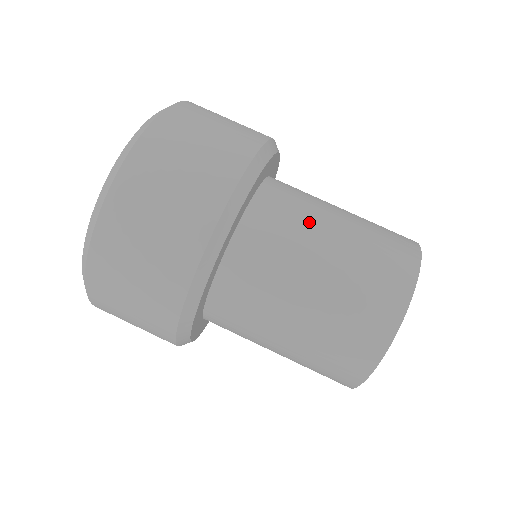
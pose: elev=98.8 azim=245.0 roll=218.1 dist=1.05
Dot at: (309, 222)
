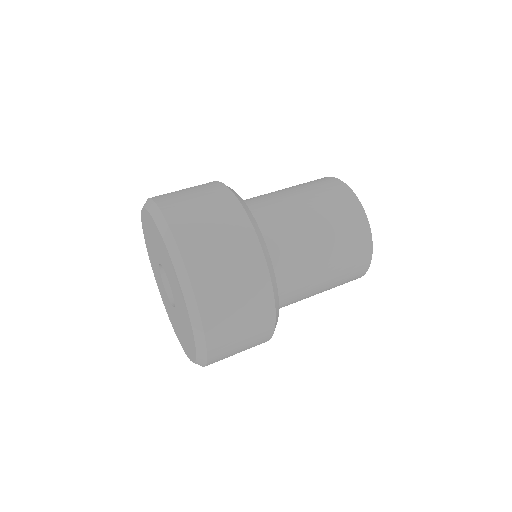
Dot at: (278, 202)
